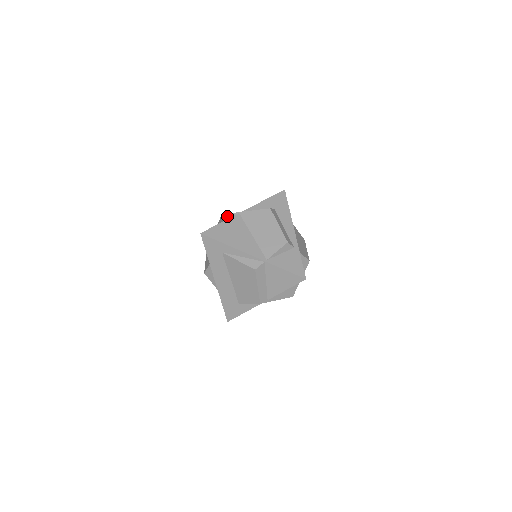
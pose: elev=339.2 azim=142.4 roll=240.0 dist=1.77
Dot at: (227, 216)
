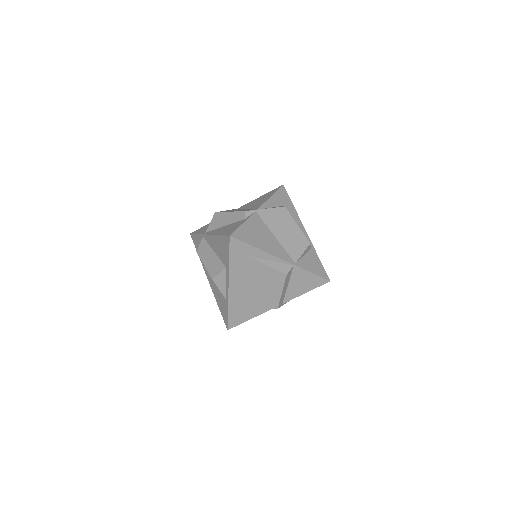
Dot at: (242, 214)
